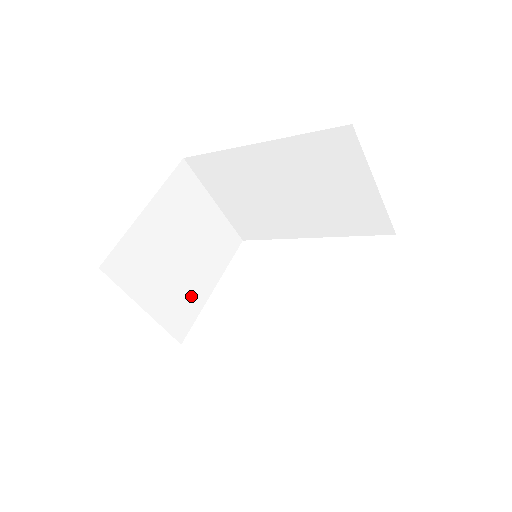
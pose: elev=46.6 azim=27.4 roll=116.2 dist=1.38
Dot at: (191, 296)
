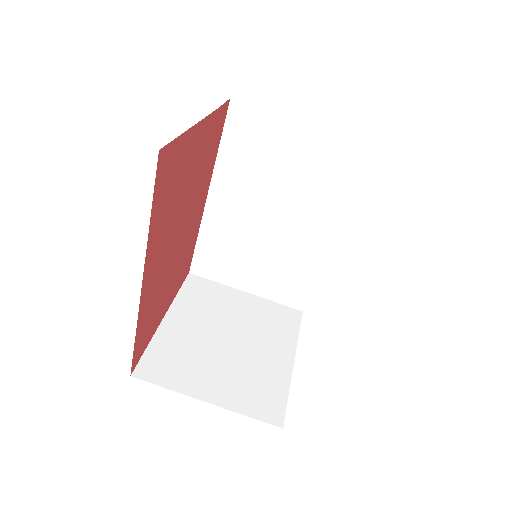
Dot at: (266, 375)
